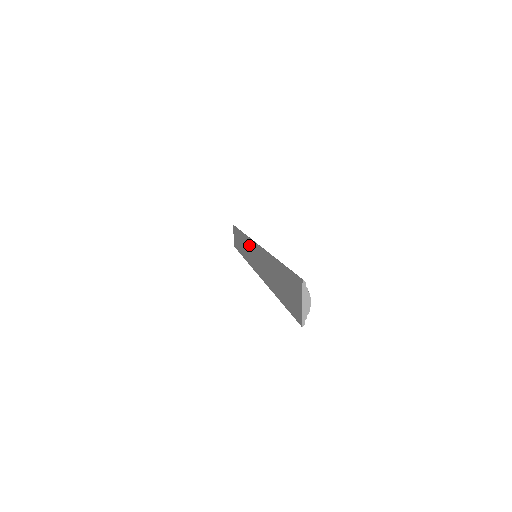
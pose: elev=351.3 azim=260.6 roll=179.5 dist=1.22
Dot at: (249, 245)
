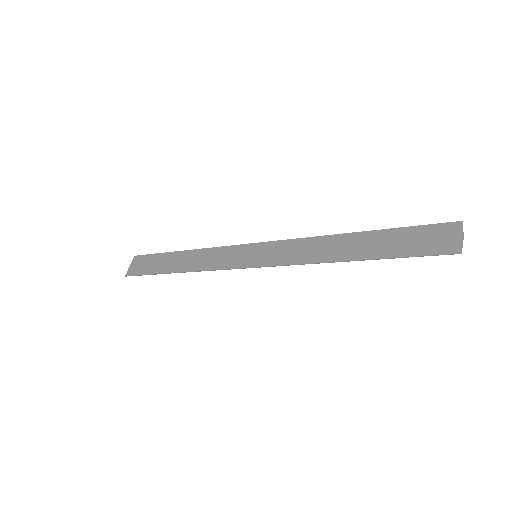
Dot at: (231, 251)
